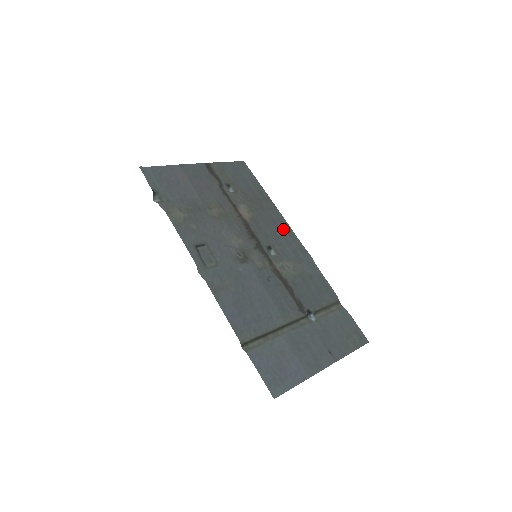
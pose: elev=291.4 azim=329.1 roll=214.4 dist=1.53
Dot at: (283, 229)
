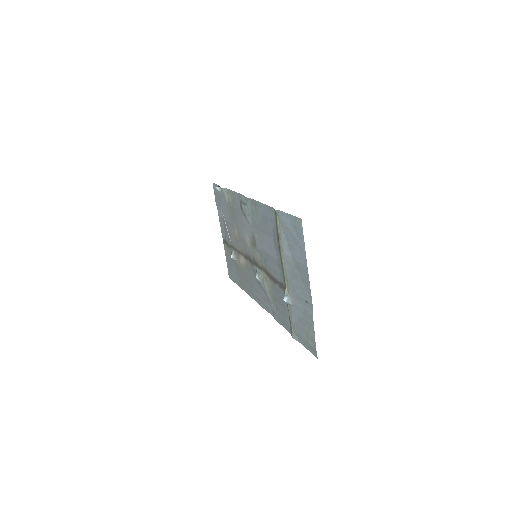
Dot at: (256, 294)
